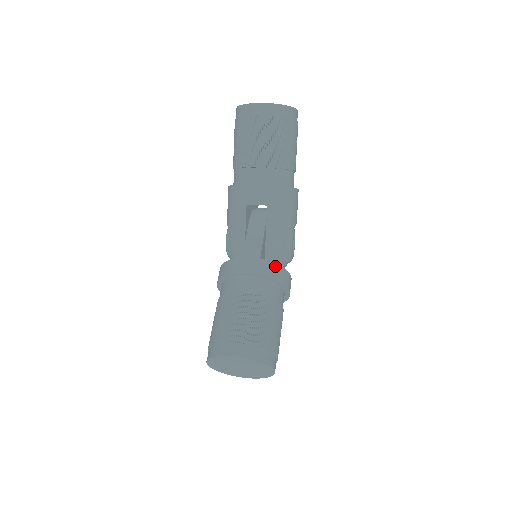
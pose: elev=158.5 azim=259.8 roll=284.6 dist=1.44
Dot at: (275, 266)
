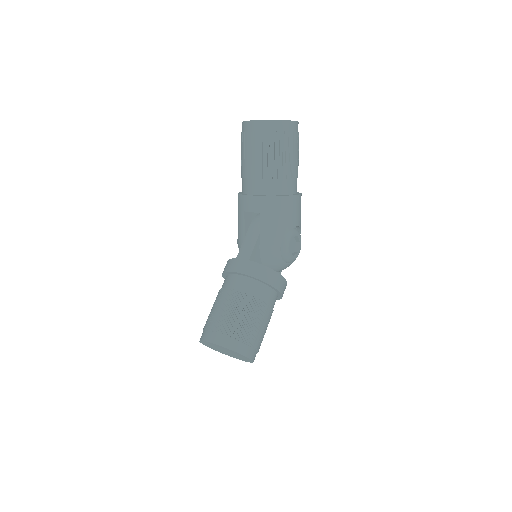
Dot at: (261, 267)
